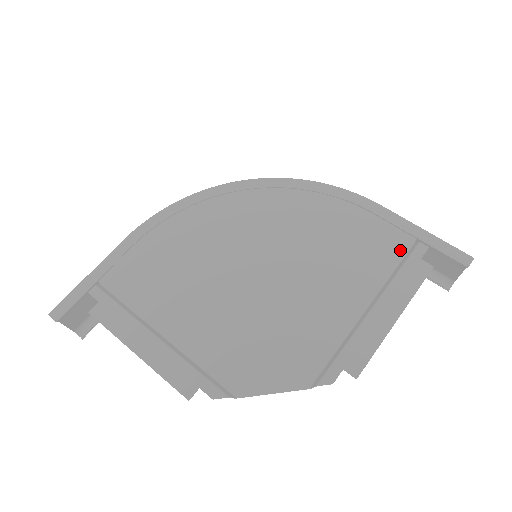
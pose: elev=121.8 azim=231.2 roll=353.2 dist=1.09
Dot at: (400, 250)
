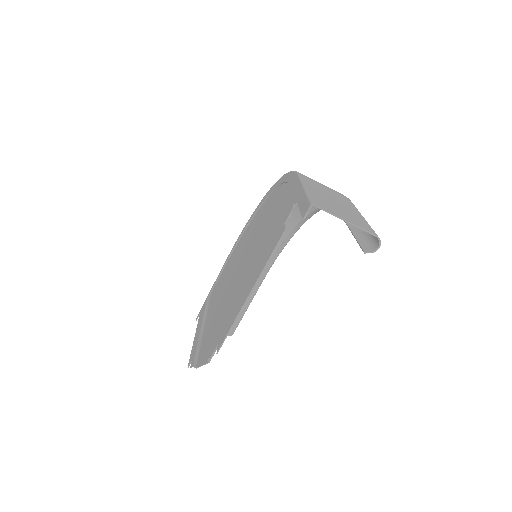
Dot at: occluded
